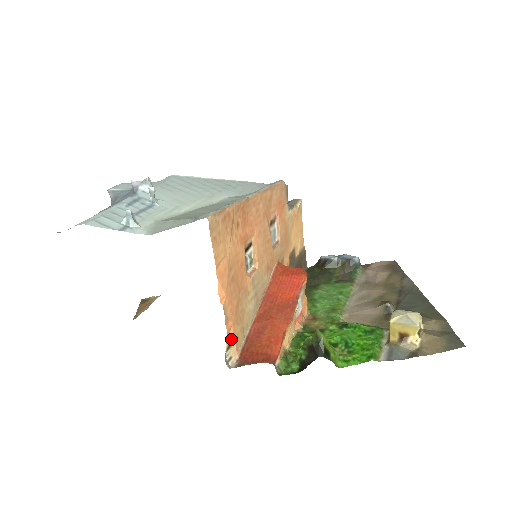
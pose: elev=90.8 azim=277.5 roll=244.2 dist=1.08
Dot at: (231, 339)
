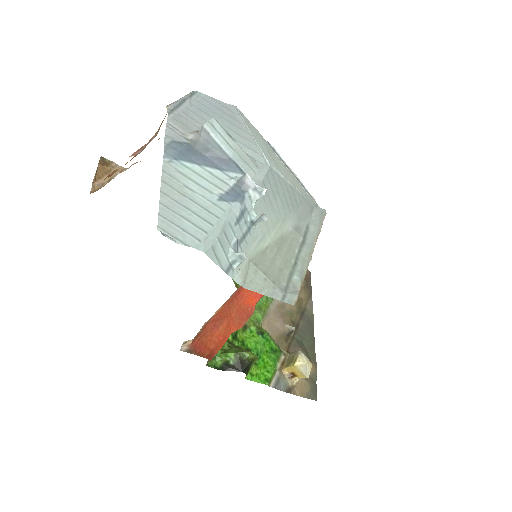
Dot at: occluded
